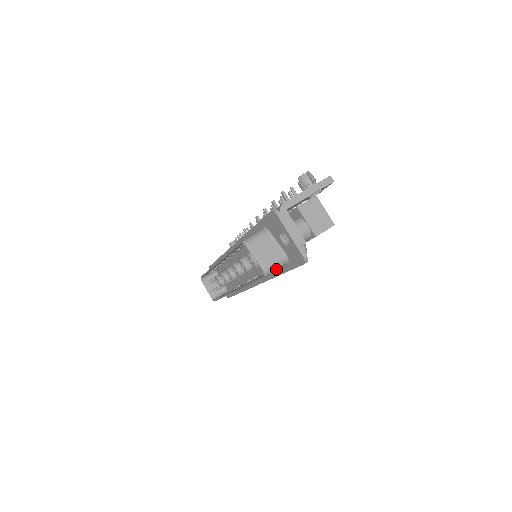
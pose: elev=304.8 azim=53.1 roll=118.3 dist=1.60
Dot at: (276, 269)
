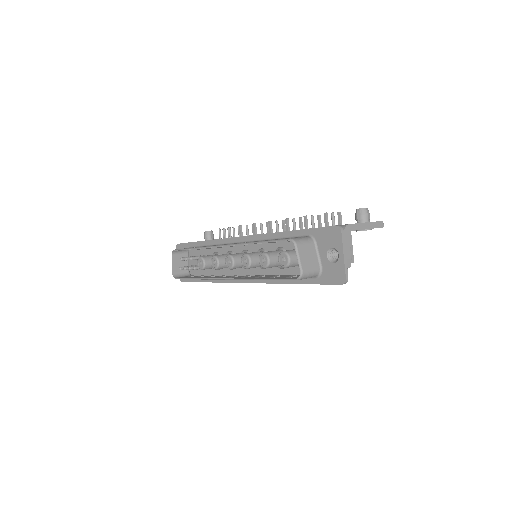
Dot at: (308, 277)
